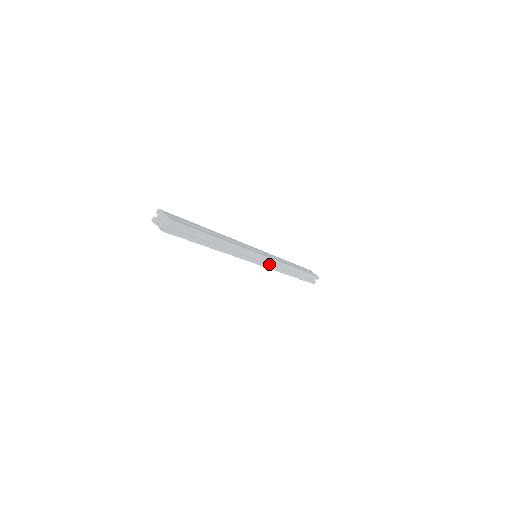
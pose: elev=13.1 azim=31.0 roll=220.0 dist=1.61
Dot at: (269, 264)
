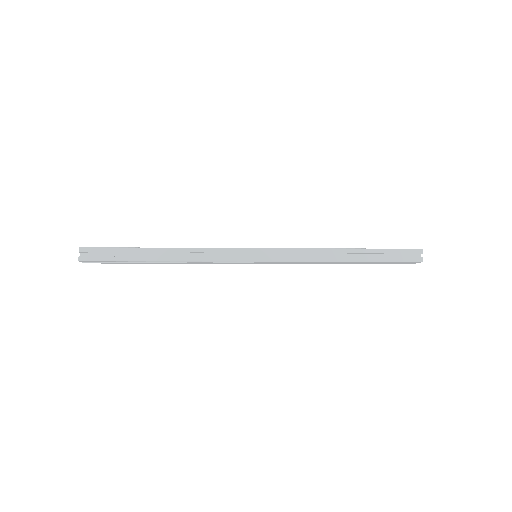
Dot at: (284, 258)
